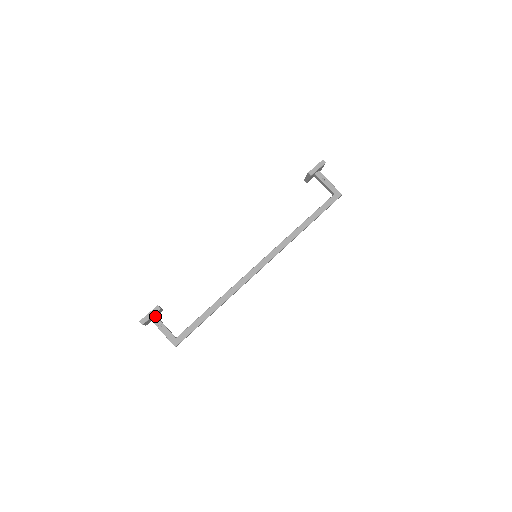
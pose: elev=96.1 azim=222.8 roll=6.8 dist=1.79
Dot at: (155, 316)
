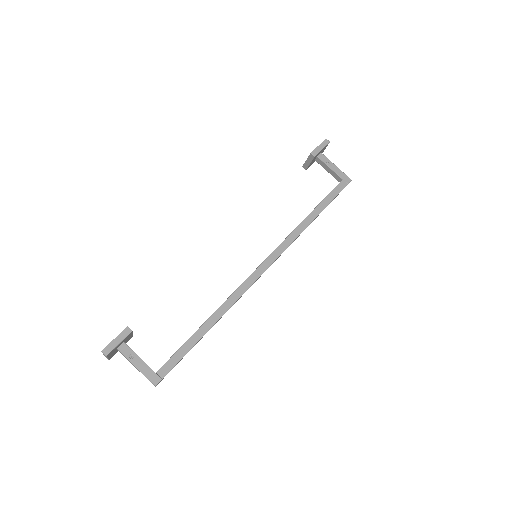
Dot at: (123, 343)
